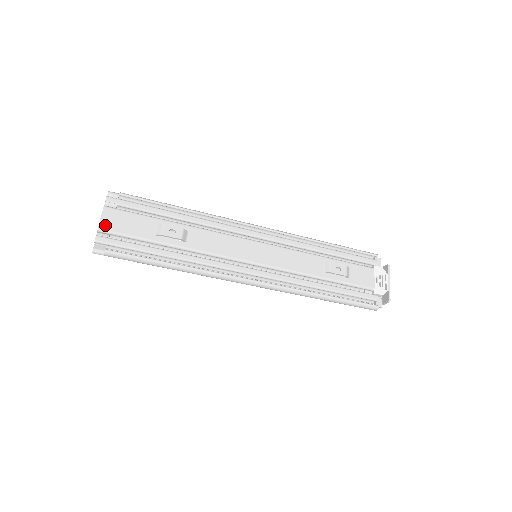
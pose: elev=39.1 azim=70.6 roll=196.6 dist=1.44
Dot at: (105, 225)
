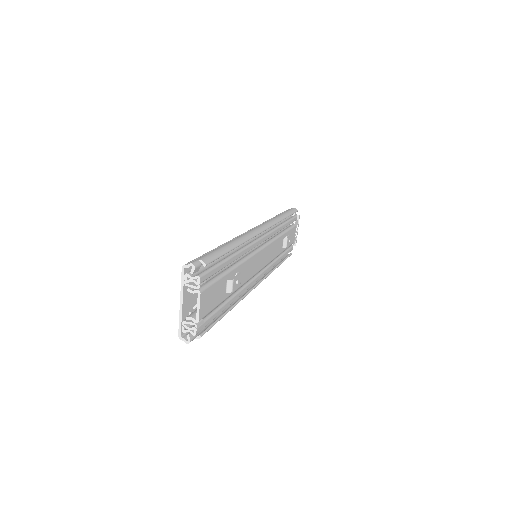
Dot at: (202, 313)
